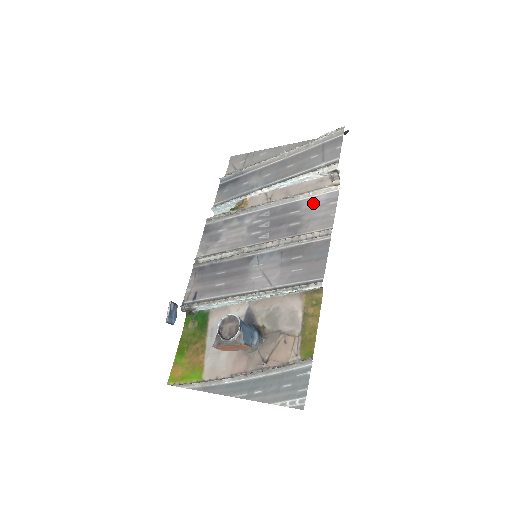
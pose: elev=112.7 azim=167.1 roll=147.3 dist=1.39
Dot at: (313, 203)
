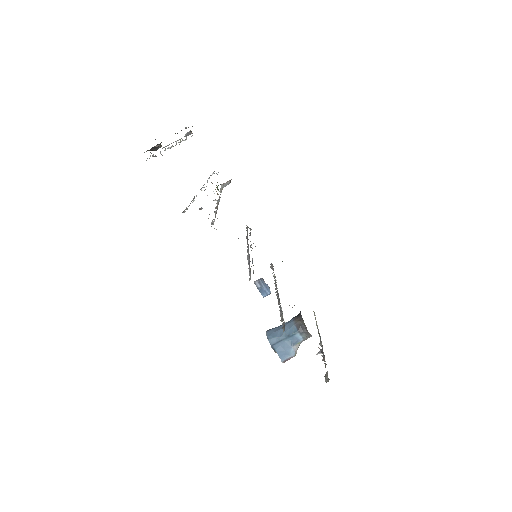
Dot at: occluded
